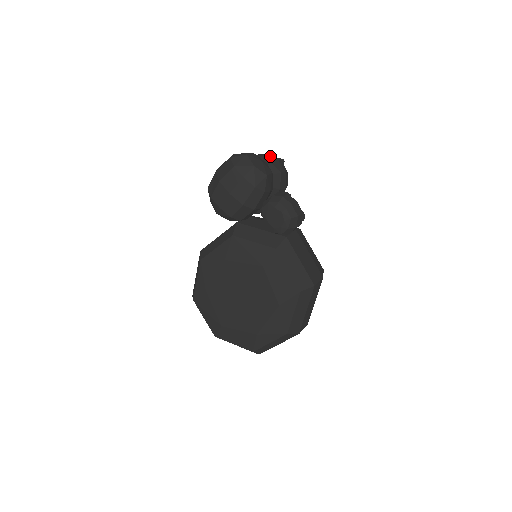
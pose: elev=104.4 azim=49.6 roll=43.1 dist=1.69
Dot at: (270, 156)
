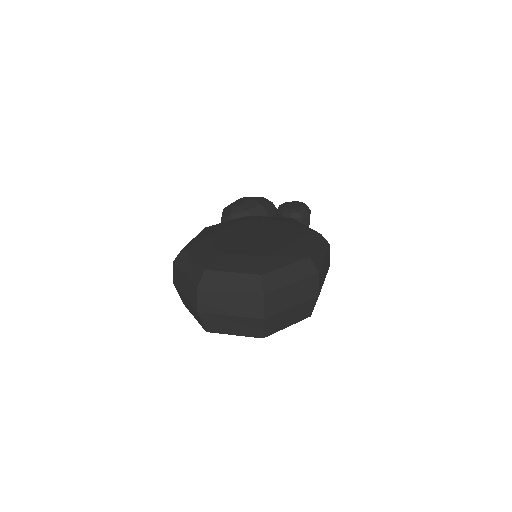
Dot at: occluded
